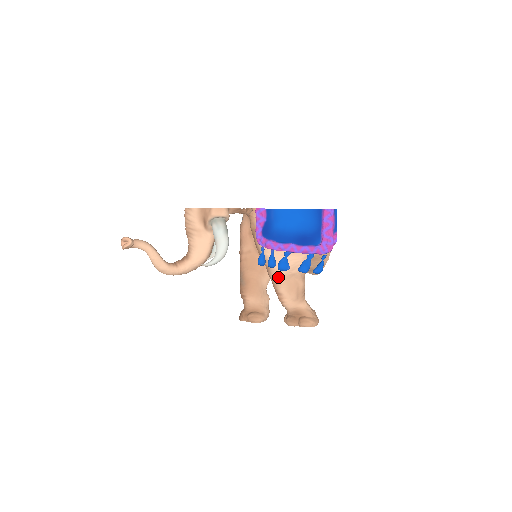
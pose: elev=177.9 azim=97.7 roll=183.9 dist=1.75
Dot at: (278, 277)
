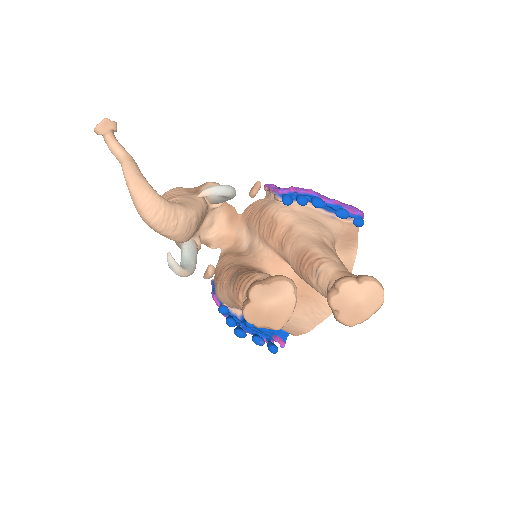
Dot at: (307, 234)
